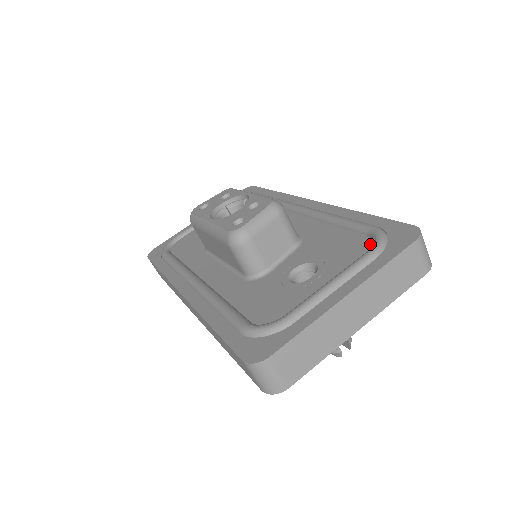
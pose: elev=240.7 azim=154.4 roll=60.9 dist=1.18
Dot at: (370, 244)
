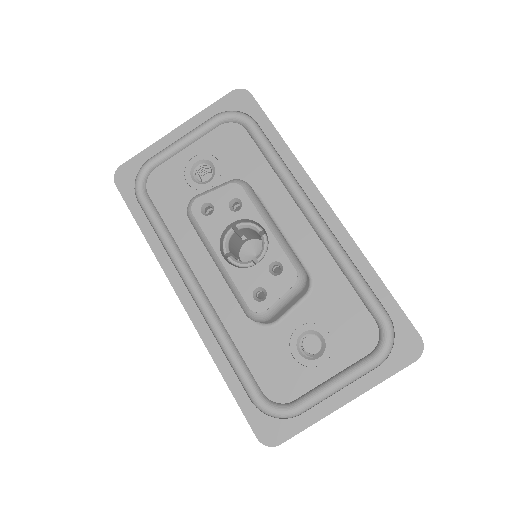
Dot at: (377, 340)
